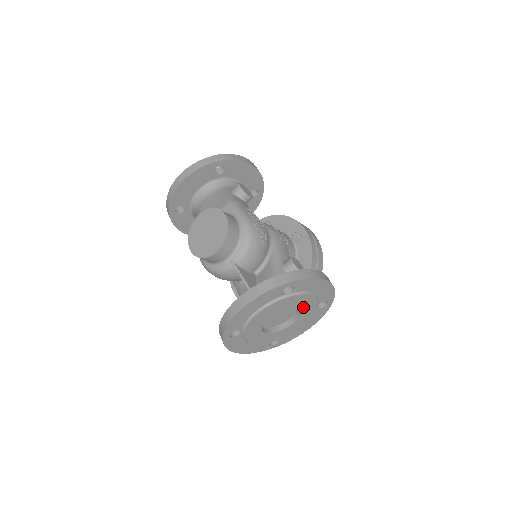
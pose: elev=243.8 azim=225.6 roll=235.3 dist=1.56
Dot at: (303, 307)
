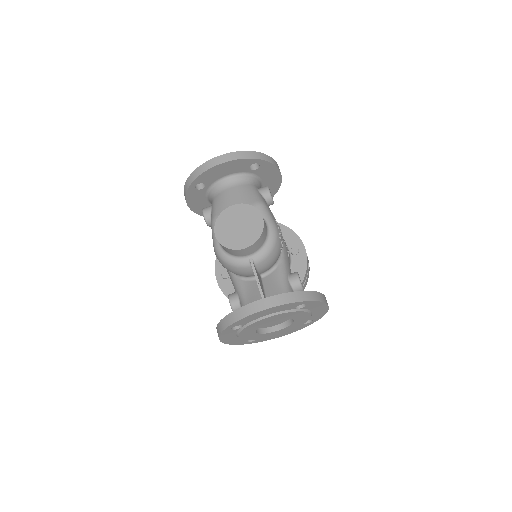
Dot at: (297, 321)
